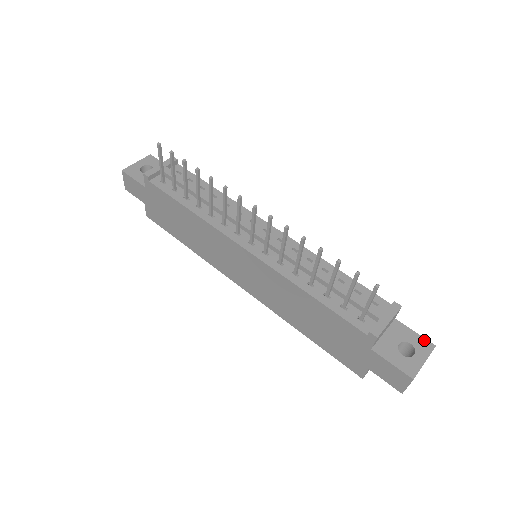
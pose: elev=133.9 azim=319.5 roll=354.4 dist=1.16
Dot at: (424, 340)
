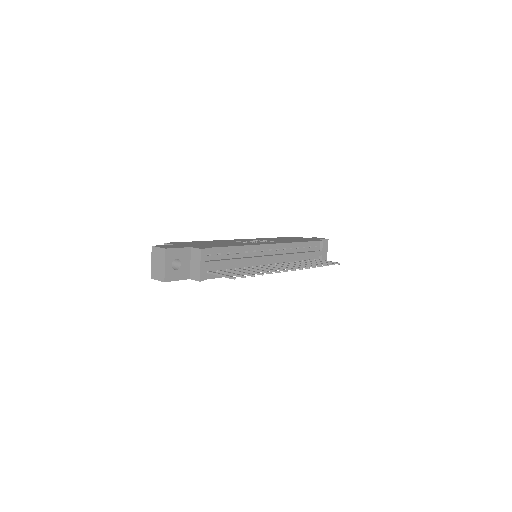
Dot at: (325, 240)
